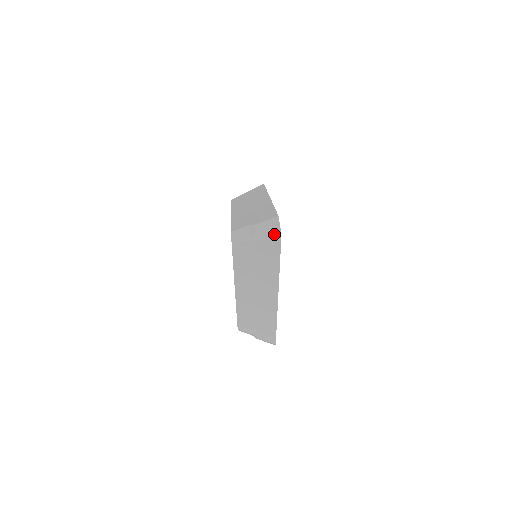
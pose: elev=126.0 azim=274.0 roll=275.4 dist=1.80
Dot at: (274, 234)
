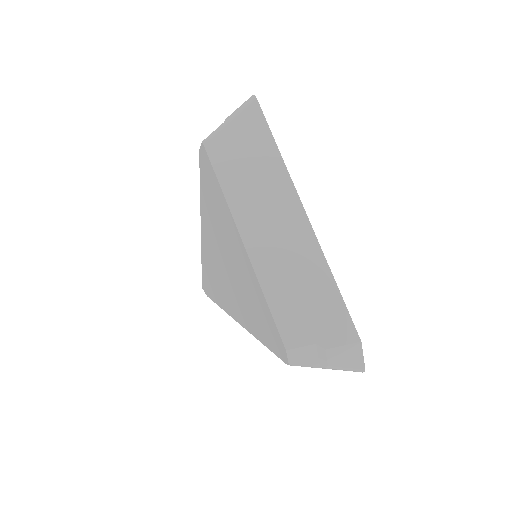
Dot at: (246, 101)
